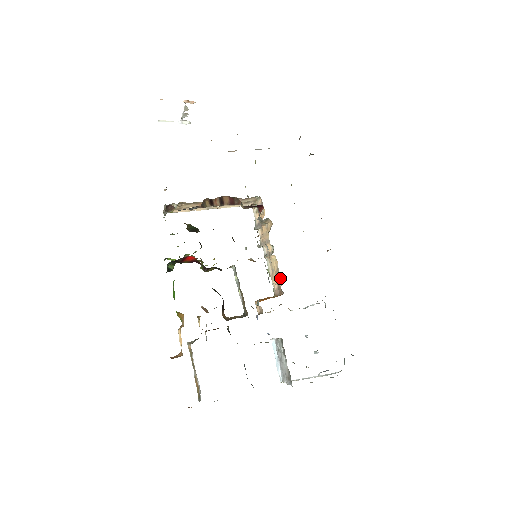
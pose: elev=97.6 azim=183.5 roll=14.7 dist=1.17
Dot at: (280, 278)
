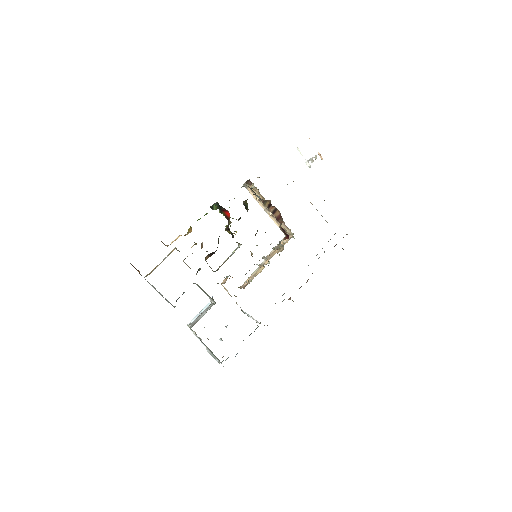
Dot at: occluded
